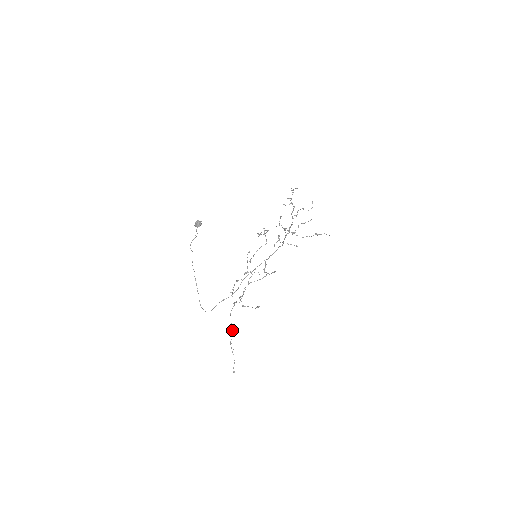
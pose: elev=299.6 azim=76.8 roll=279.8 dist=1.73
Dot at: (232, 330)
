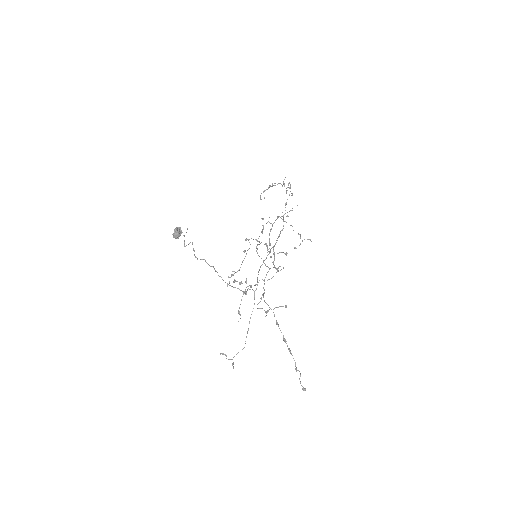
Dot at: (277, 323)
